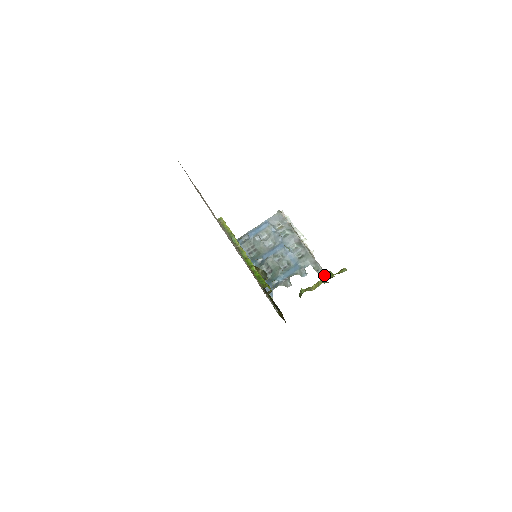
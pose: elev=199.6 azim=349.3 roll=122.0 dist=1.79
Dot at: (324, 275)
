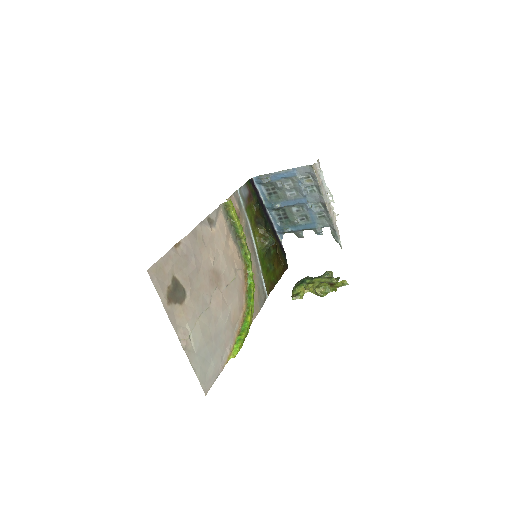
Dot at: (318, 294)
